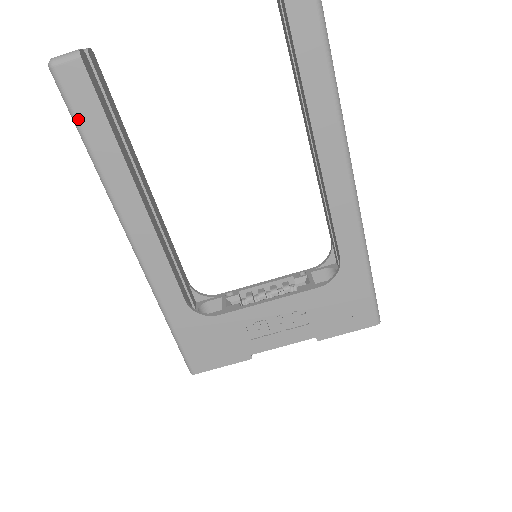
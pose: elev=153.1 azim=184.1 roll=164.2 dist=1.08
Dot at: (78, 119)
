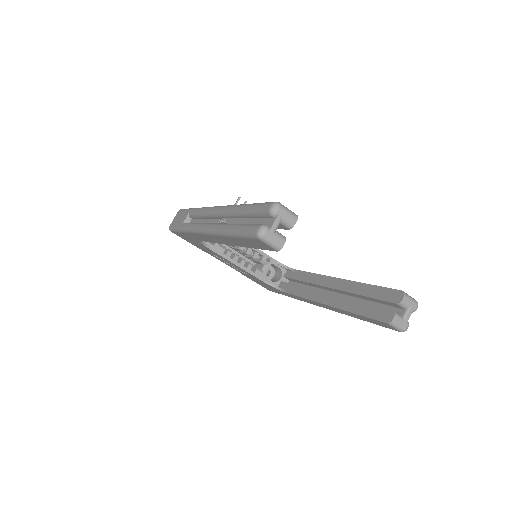
Dot at: (242, 238)
